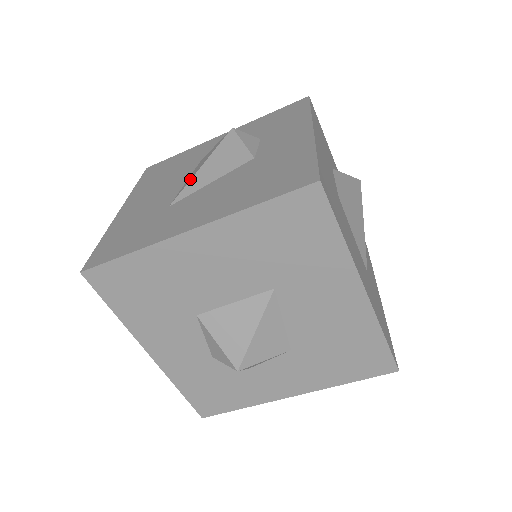
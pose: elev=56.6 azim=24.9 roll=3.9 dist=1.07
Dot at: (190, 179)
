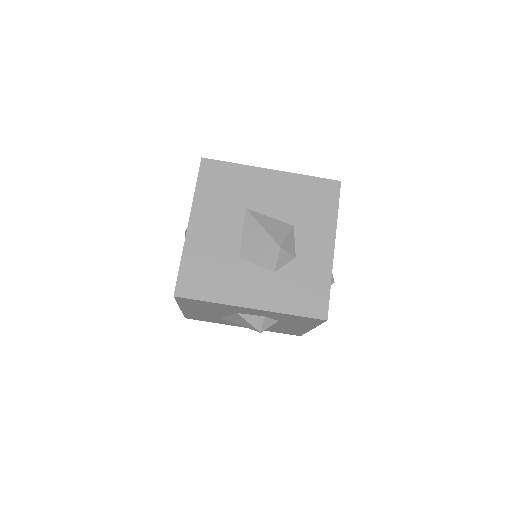
Dot at: occluded
